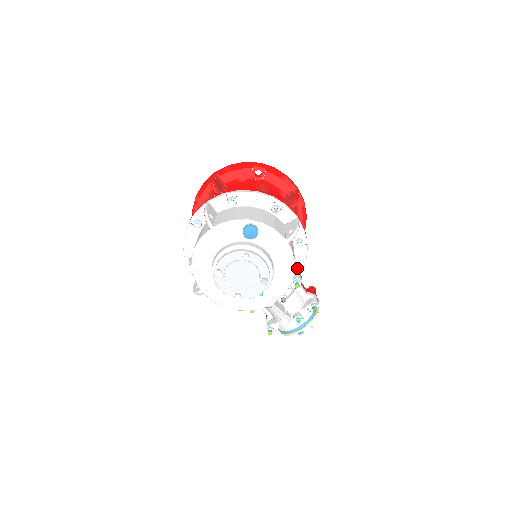
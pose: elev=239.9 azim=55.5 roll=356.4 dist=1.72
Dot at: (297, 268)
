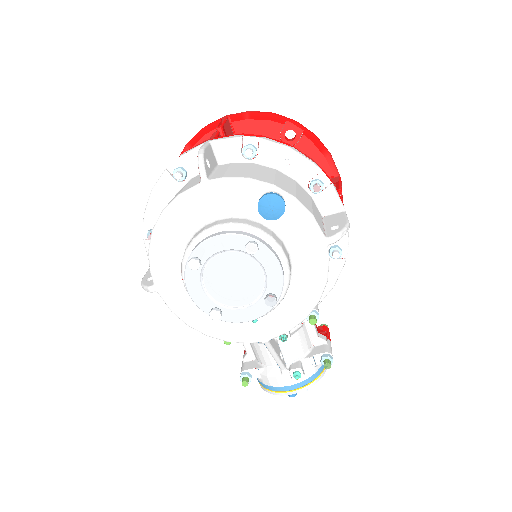
Dot at: occluded
